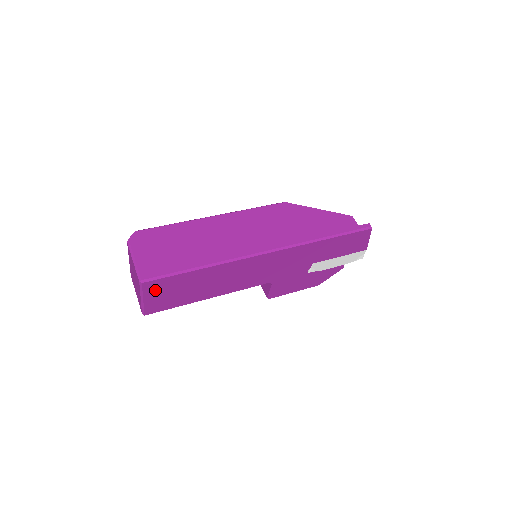
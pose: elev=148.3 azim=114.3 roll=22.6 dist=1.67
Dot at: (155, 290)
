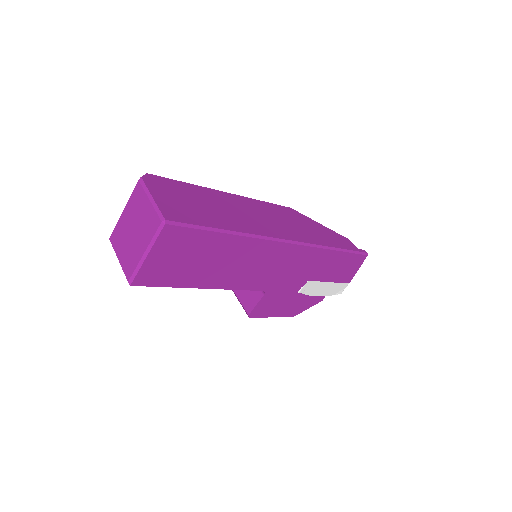
Dot at: (168, 245)
